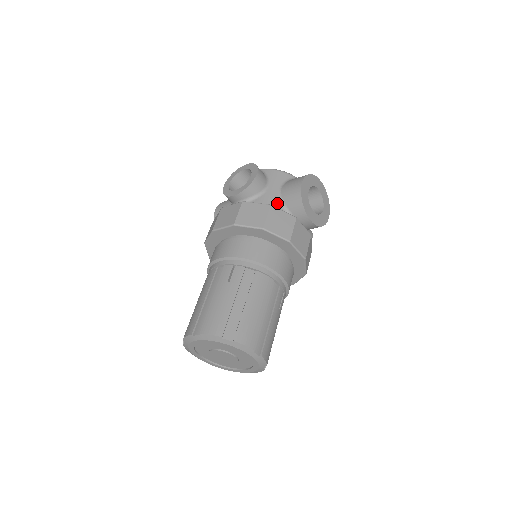
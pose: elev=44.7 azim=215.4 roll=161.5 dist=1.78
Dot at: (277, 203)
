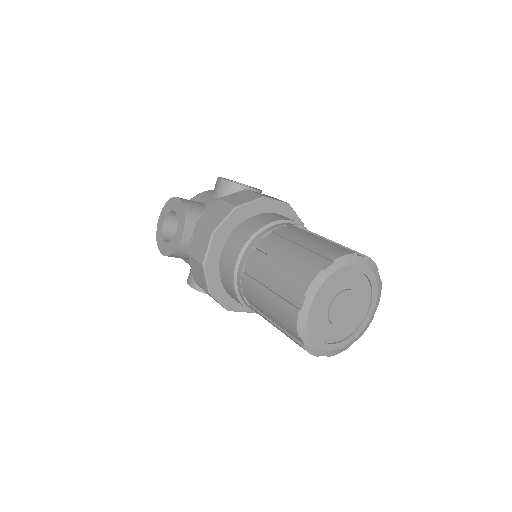
Dot at: occluded
